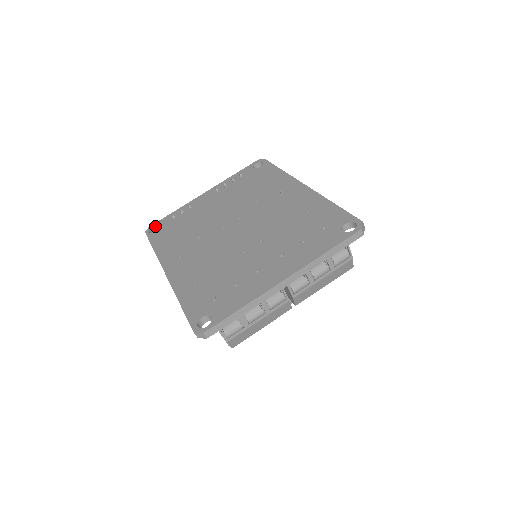
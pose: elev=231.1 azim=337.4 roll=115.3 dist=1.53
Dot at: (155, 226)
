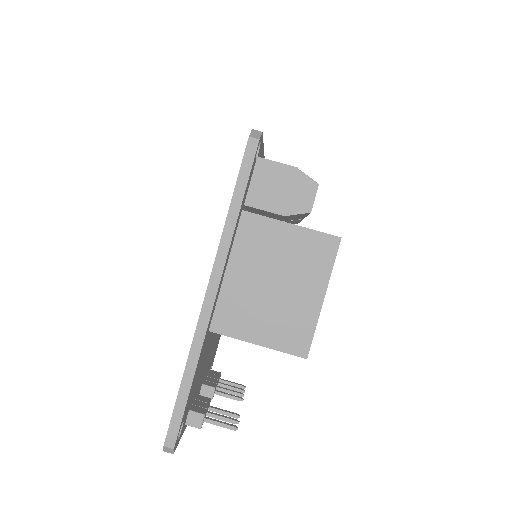
Dot at: occluded
